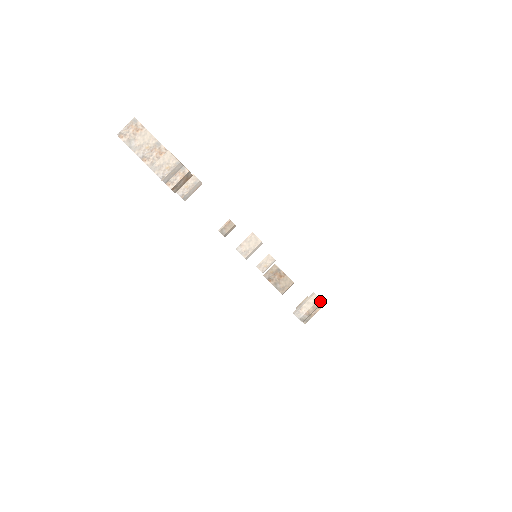
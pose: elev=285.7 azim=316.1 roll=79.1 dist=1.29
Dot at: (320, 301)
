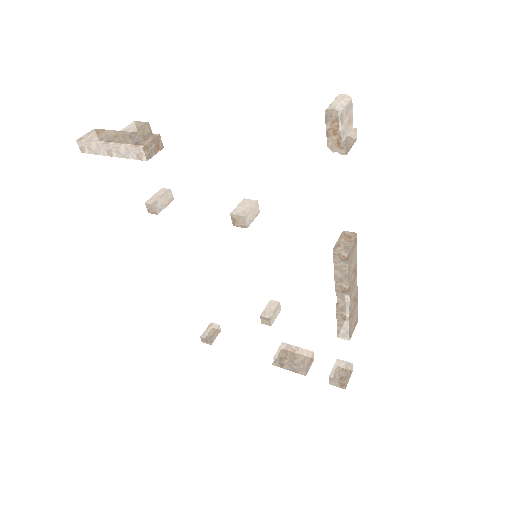
Dot at: (349, 98)
